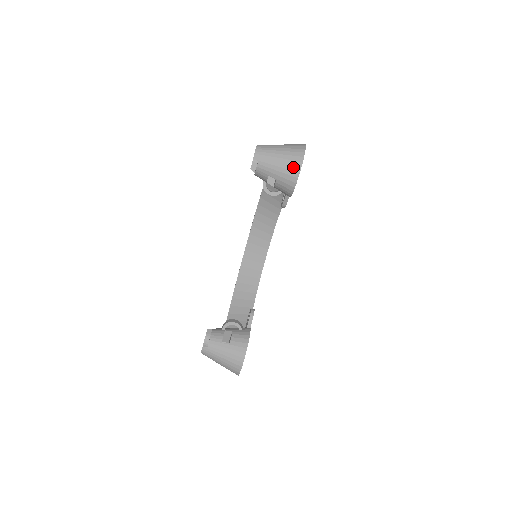
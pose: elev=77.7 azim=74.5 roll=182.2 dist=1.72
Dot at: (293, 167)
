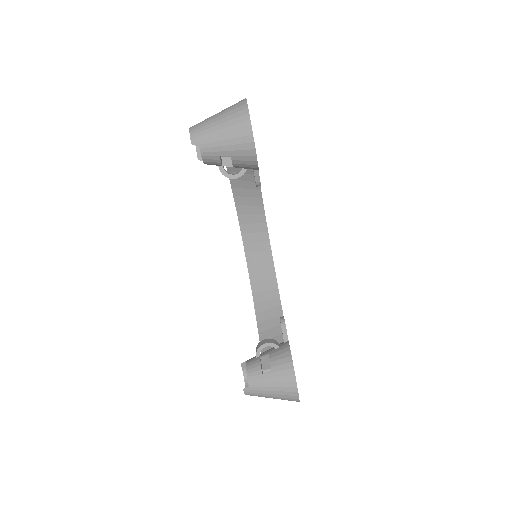
Dot at: (242, 132)
